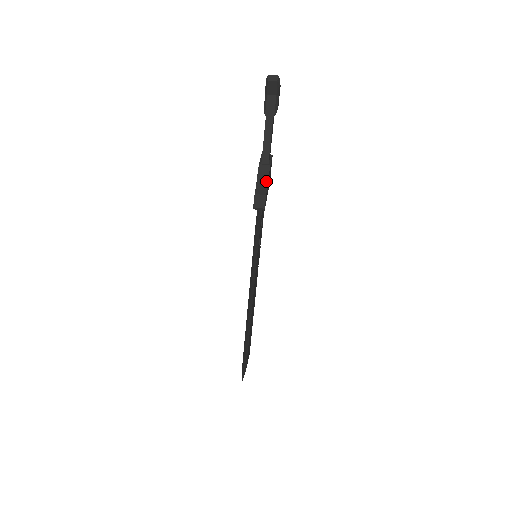
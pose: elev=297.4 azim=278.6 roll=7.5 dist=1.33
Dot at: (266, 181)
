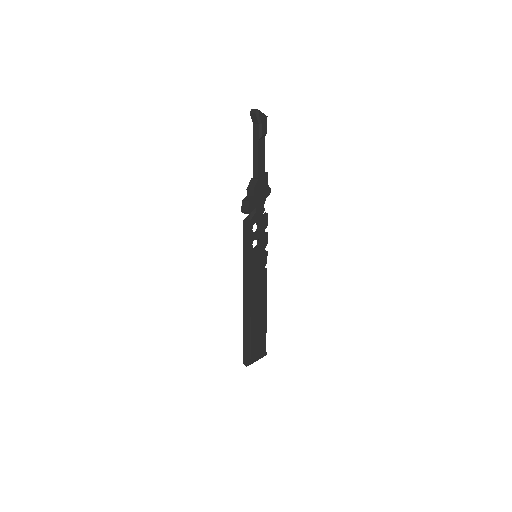
Dot at: (252, 191)
